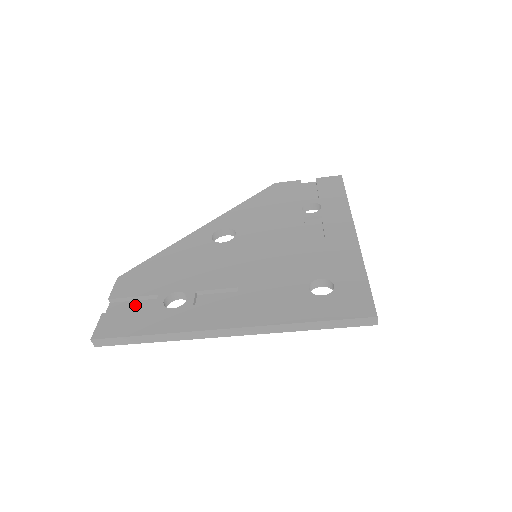
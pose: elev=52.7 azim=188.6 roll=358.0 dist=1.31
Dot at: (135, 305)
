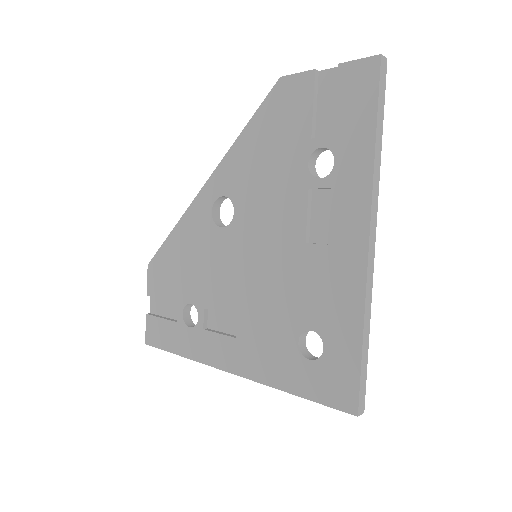
Dot at: (167, 306)
